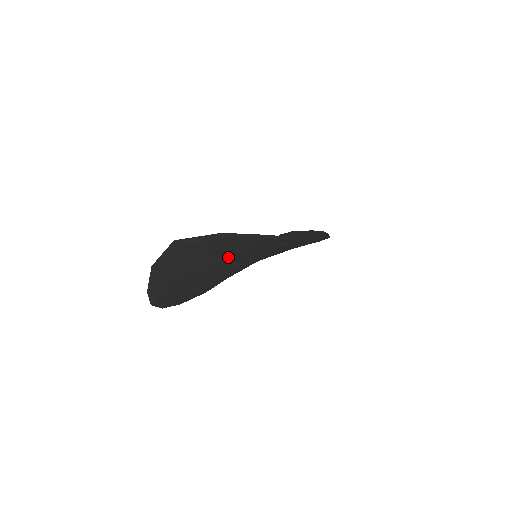
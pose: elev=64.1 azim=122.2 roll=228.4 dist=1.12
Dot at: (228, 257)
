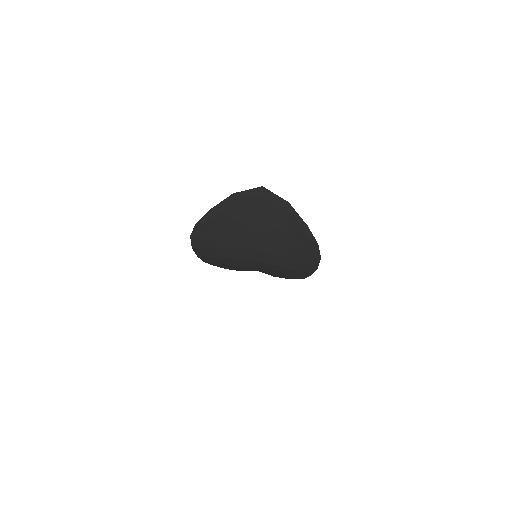
Dot at: (261, 230)
